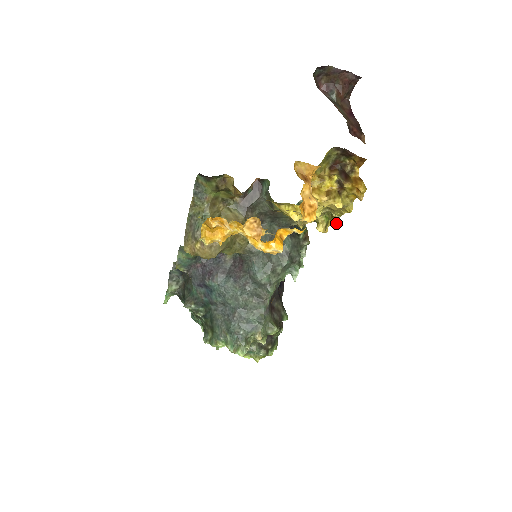
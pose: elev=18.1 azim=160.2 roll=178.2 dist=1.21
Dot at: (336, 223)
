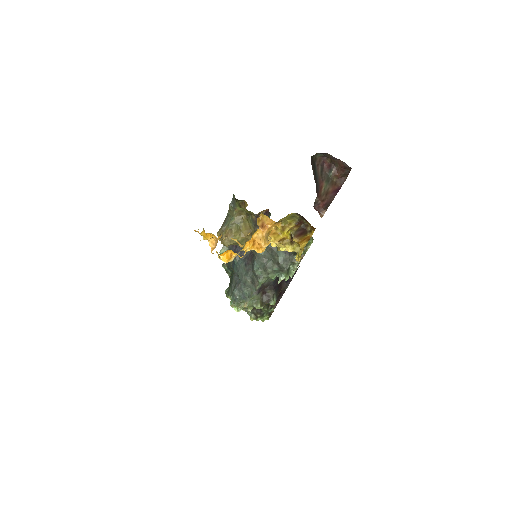
Dot at: (298, 259)
